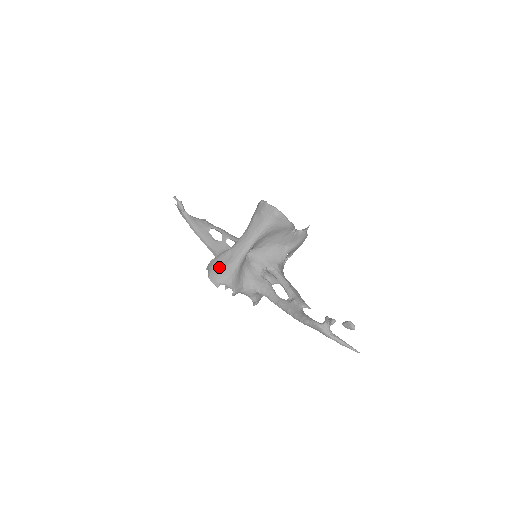
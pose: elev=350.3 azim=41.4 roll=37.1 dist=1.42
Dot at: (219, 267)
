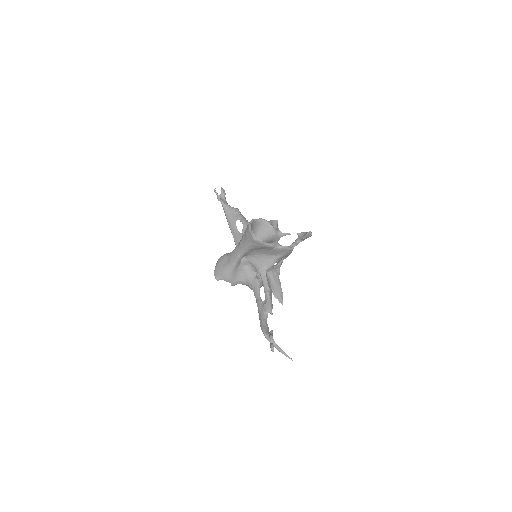
Dot at: (220, 266)
